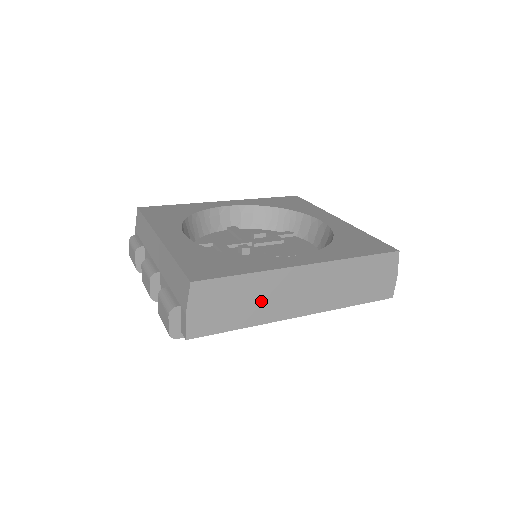
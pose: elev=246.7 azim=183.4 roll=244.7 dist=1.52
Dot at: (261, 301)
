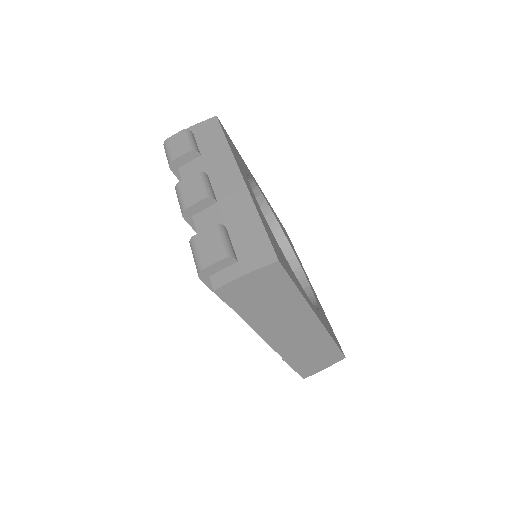
Dot at: (275, 313)
